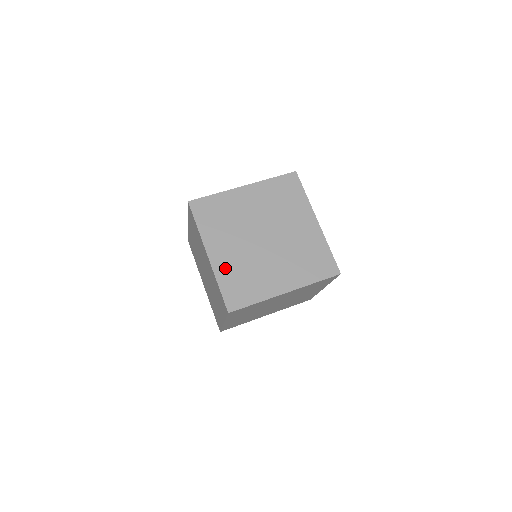
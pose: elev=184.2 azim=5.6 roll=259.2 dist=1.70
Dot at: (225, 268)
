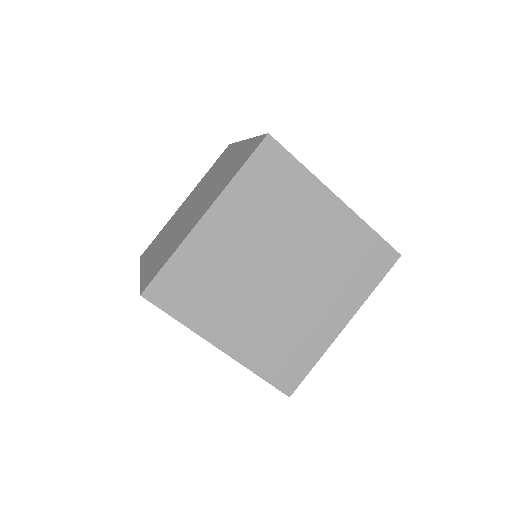
Dot at: (151, 264)
